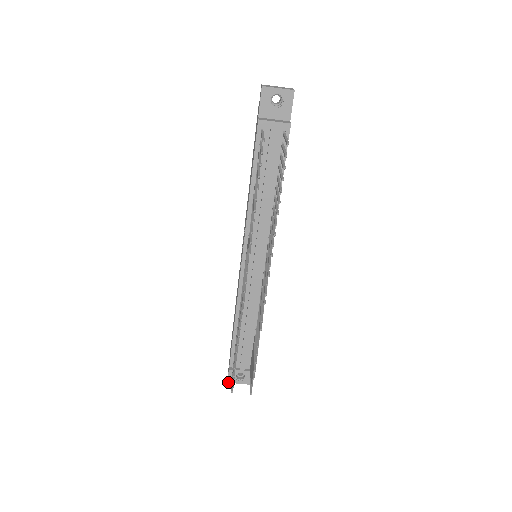
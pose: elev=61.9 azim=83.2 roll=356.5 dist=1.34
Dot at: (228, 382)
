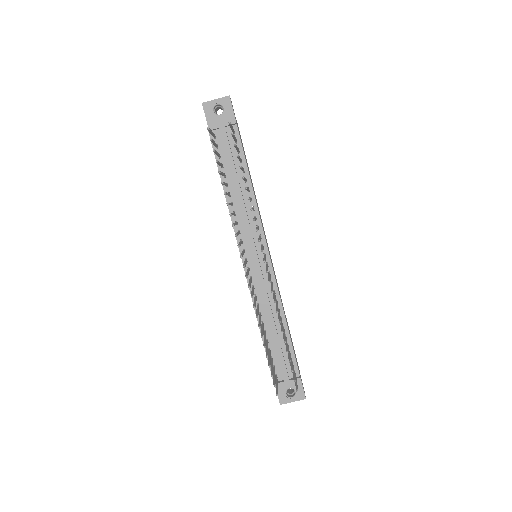
Dot at: (280, 404)
